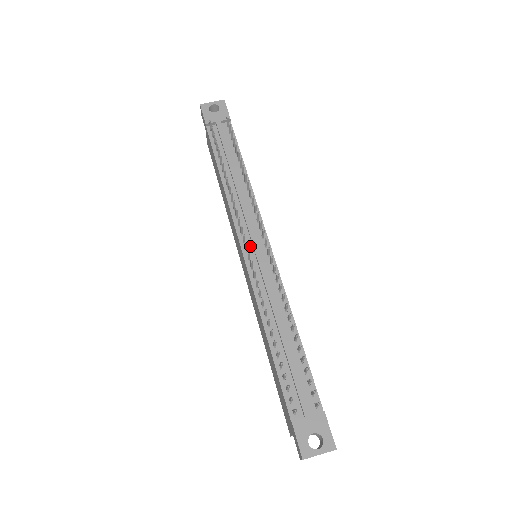
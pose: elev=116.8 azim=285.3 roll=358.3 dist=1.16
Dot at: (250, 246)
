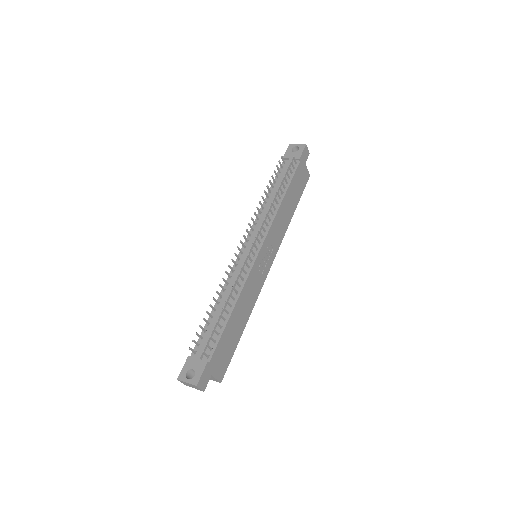
Dot at: (249, 246)
